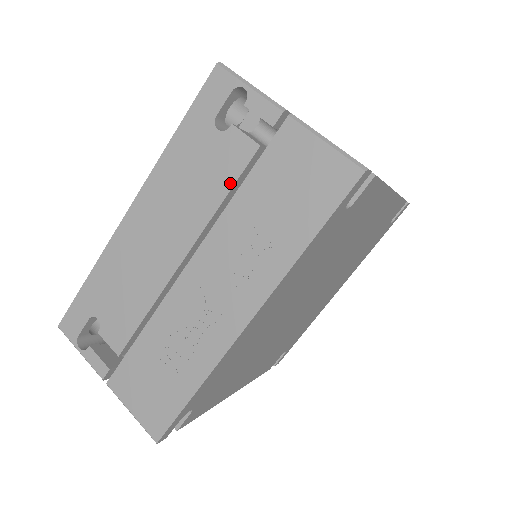
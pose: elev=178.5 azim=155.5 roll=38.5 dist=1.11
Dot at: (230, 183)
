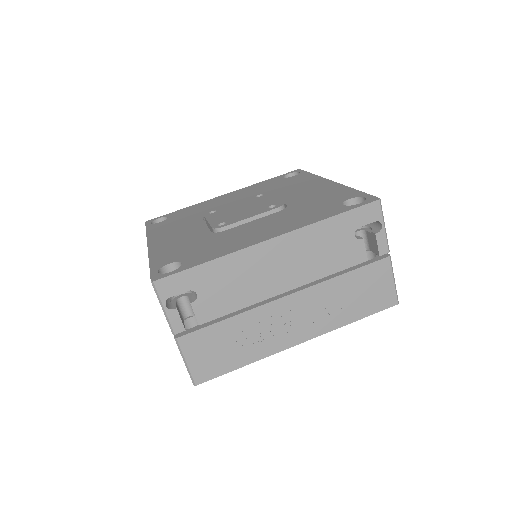
Dot at: (341, 268)
